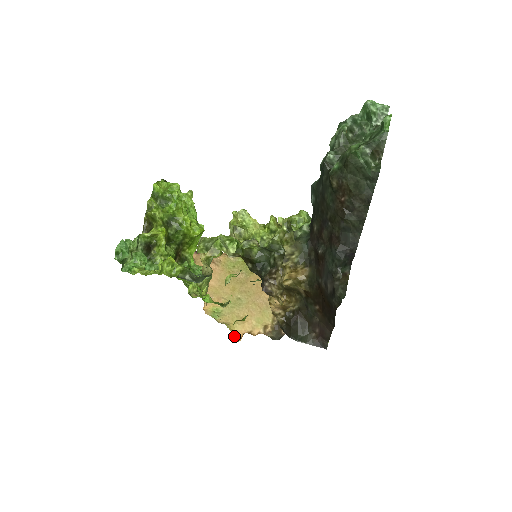
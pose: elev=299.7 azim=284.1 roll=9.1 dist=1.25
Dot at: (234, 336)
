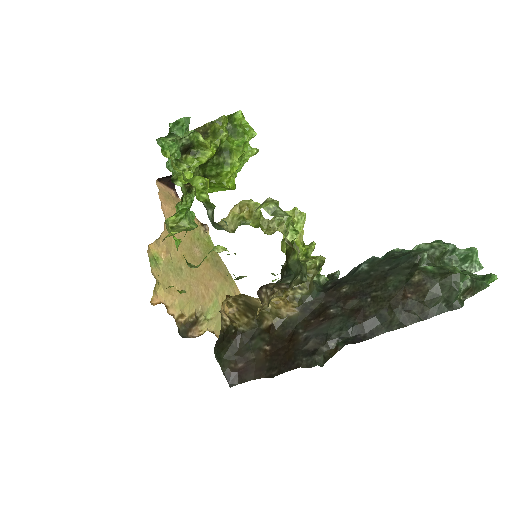
Dot at: (153, 296)
